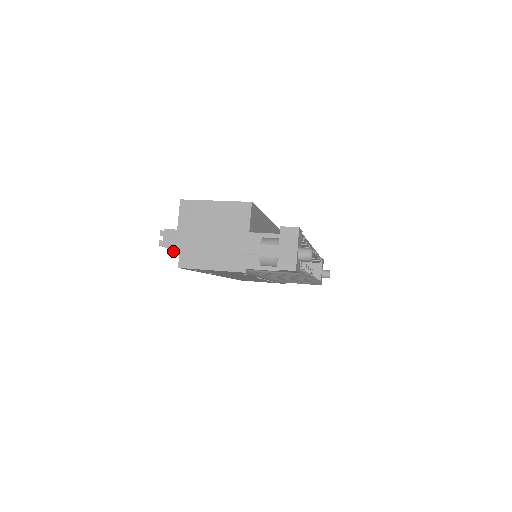
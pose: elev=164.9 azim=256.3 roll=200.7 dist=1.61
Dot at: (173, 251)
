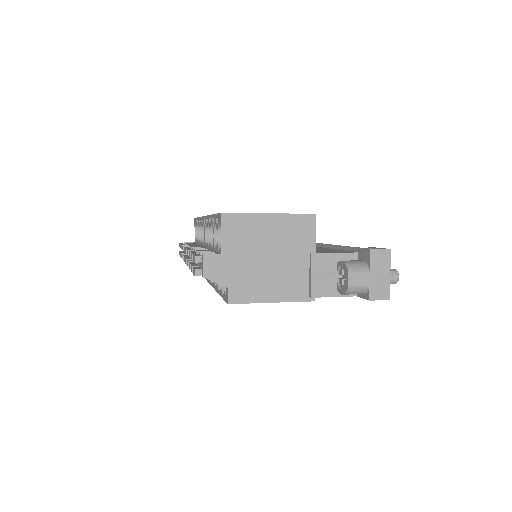
Dot at: (219, 283)
